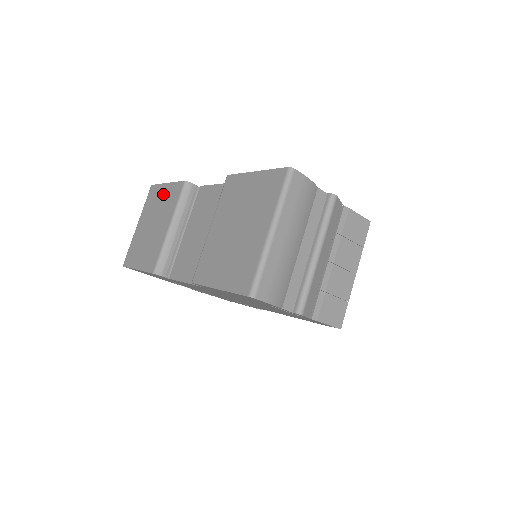
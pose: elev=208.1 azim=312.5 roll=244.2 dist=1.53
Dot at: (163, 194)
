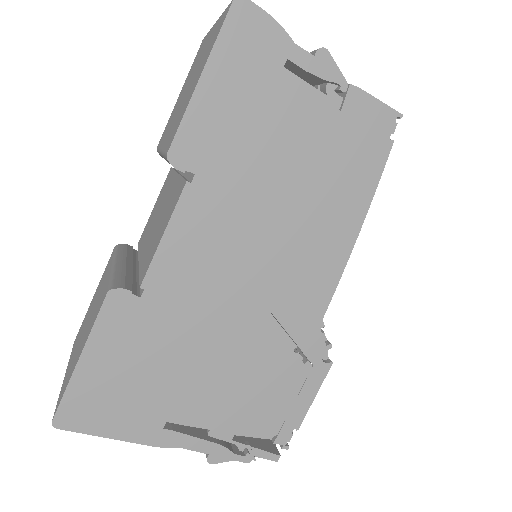
Dot at: (92, 300)
